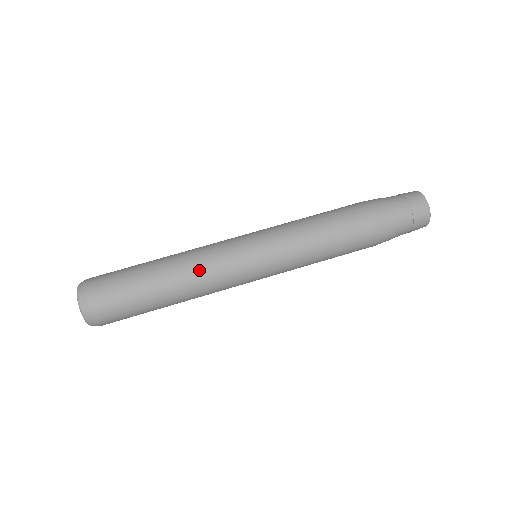
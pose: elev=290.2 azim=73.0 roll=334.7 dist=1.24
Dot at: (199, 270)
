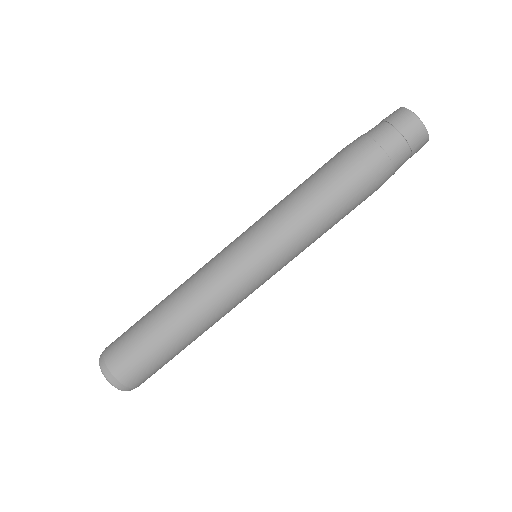
Dot at: (208, 306)
